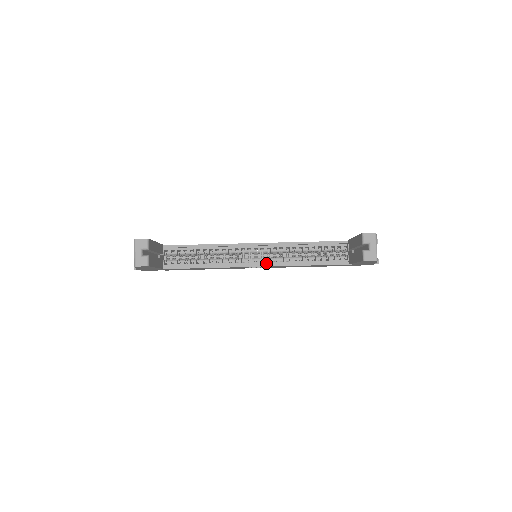
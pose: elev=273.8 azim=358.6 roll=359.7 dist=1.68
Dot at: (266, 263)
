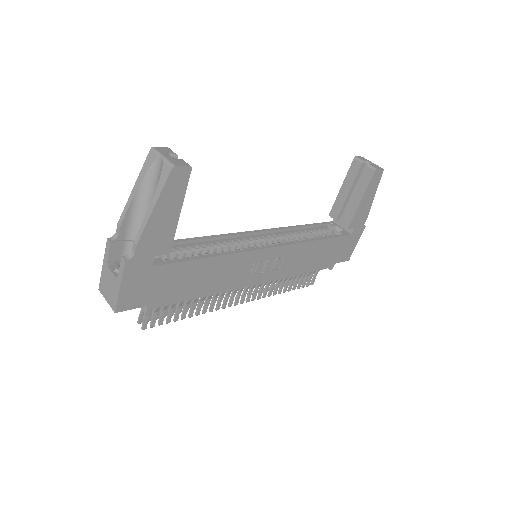
Dot at: occluded
